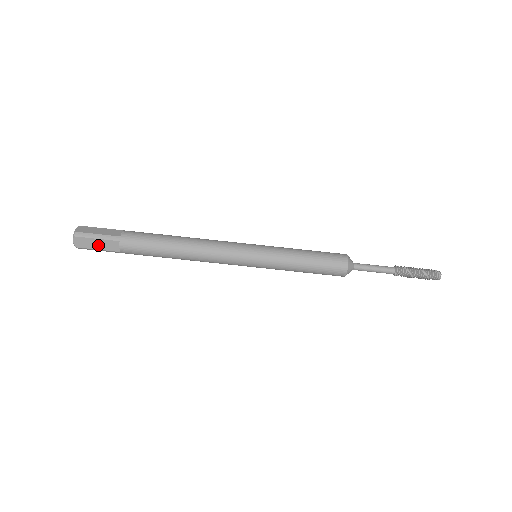
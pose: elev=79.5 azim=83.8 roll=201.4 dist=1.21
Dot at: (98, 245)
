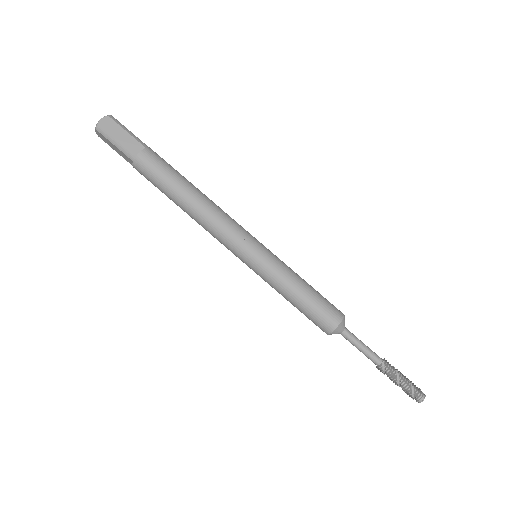
Dot at: (121, 137)
